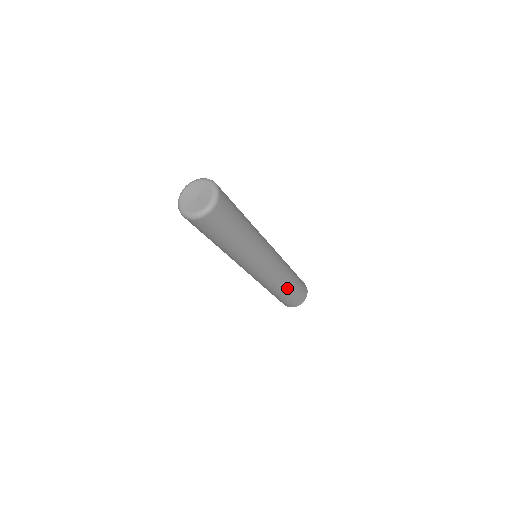
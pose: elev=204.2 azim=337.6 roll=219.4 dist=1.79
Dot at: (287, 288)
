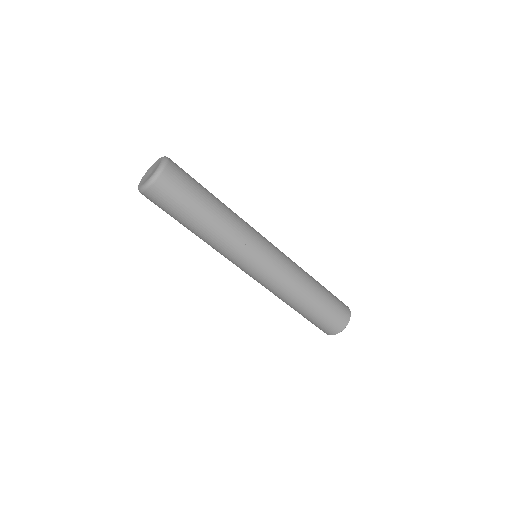
Dot at: (301, 306)
